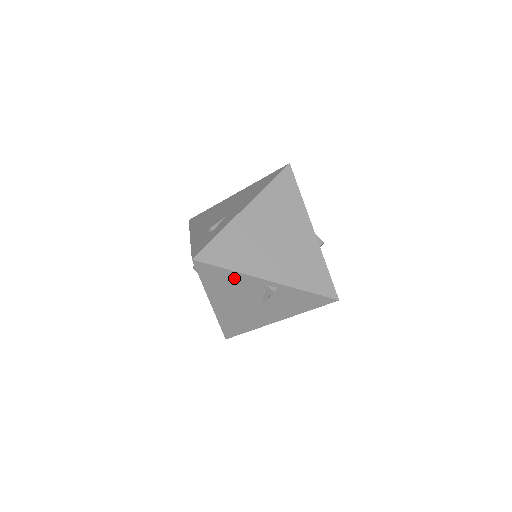
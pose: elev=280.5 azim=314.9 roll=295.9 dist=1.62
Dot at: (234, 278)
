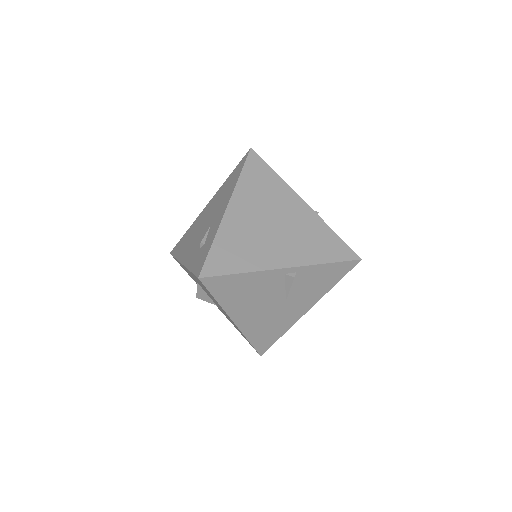
Dot at: (249, 281)
